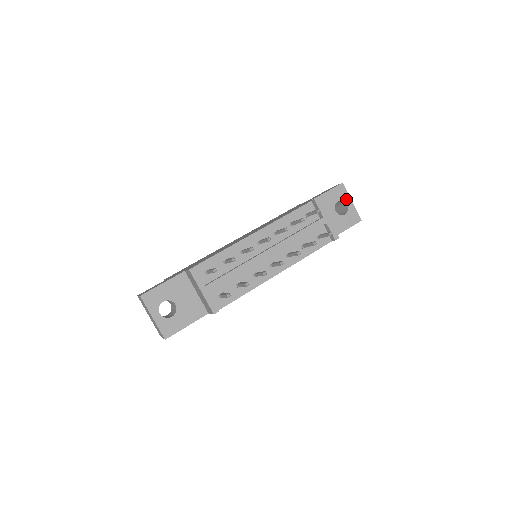
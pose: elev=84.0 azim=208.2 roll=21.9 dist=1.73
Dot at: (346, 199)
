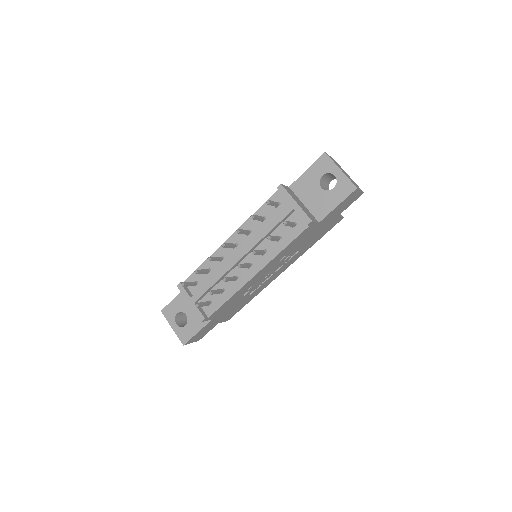
Dot at: (332, 169)
